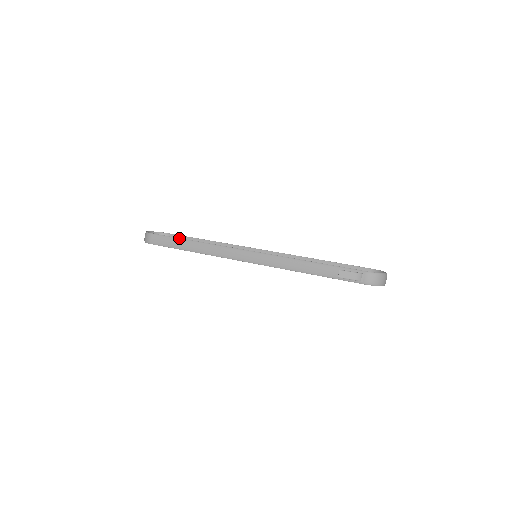
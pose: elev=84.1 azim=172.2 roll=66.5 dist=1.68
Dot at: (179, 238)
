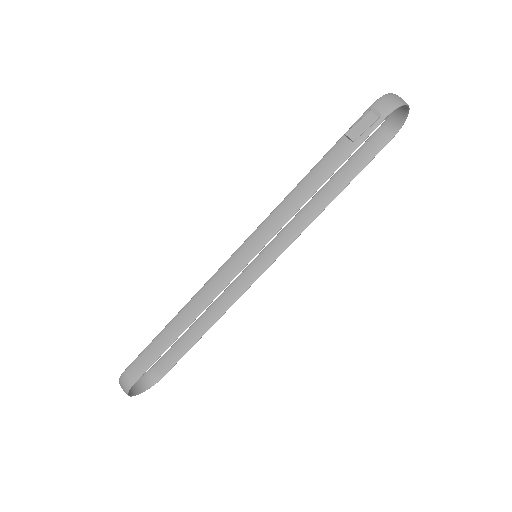
Dot at: (156, 336)
